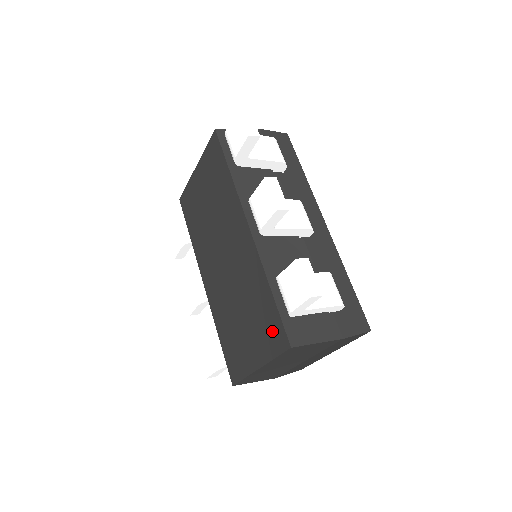
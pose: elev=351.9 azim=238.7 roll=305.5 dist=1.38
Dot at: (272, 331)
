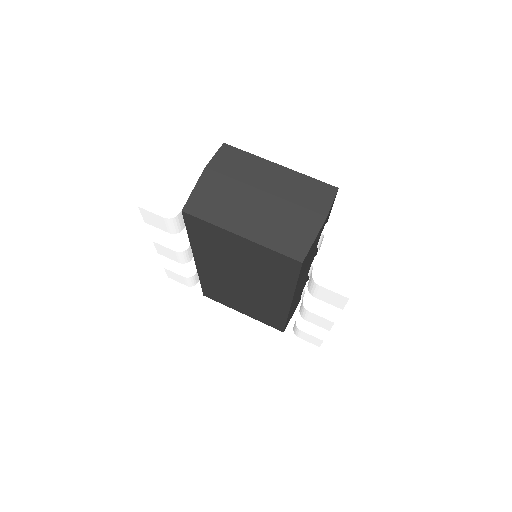
Dot at: (272, 322)
